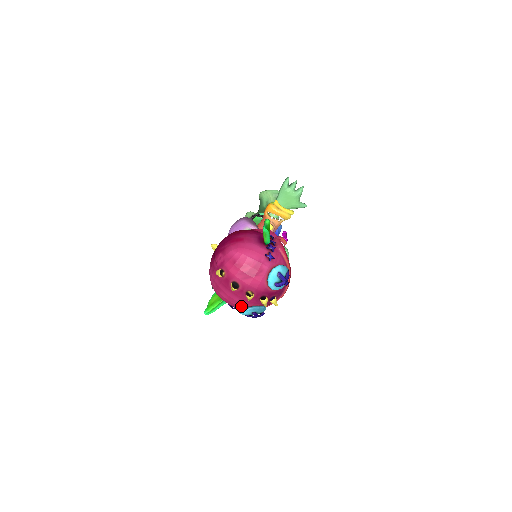
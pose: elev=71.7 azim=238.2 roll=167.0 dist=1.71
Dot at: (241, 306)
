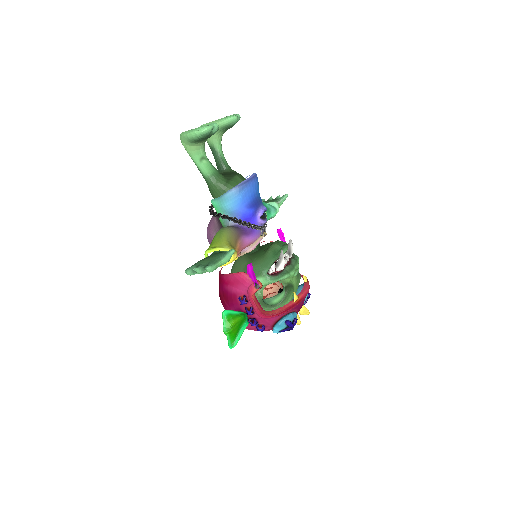
Dot at: occluded
